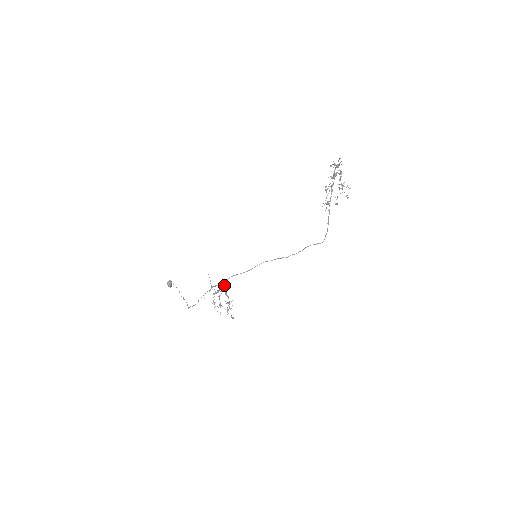
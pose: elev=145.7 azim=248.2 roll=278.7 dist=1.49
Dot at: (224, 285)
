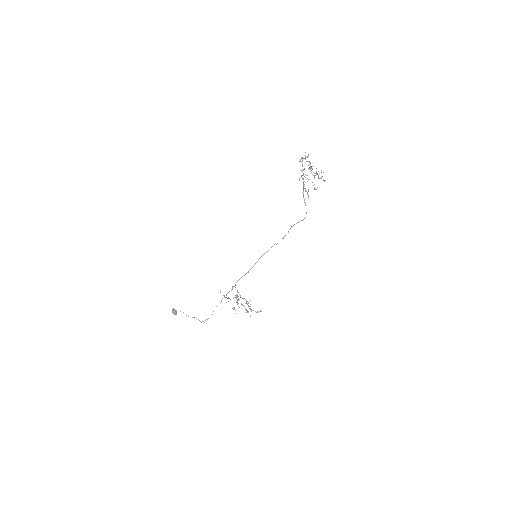
Dot at: occluded
